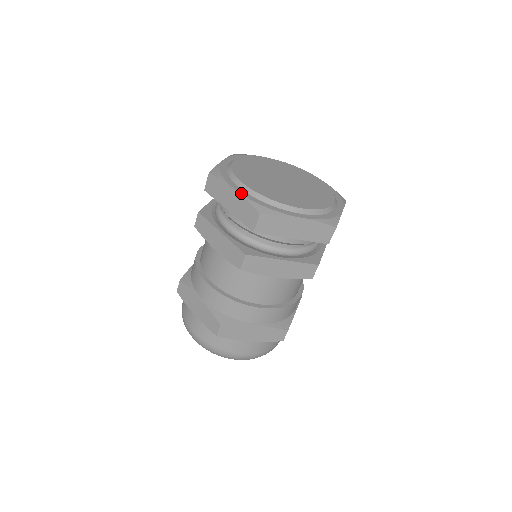
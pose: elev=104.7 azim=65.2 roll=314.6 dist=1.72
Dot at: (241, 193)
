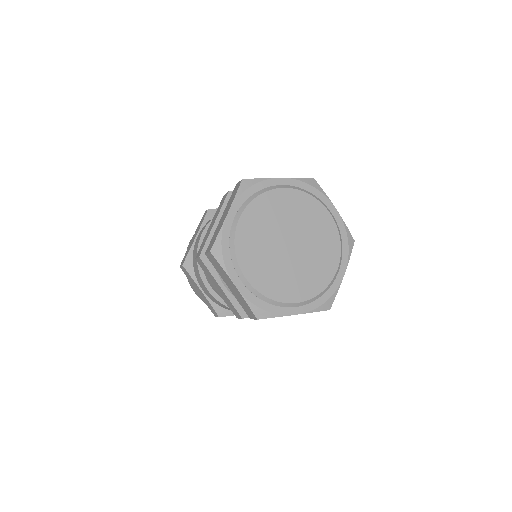
Dot at: (225, 222)
